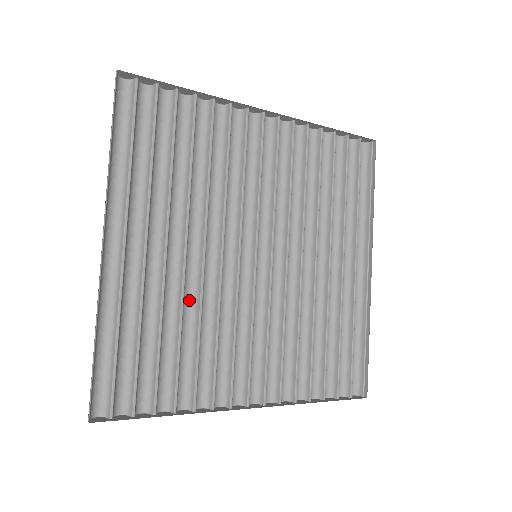
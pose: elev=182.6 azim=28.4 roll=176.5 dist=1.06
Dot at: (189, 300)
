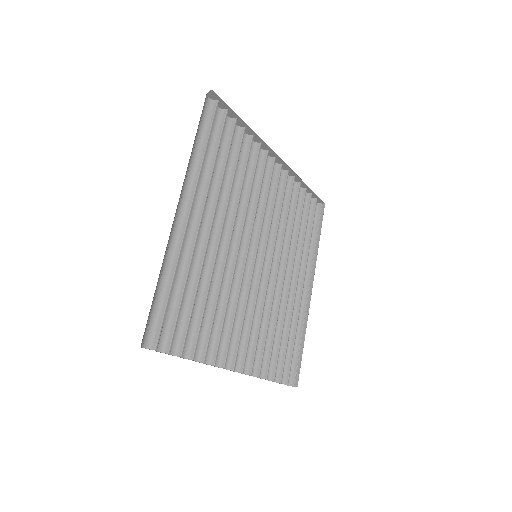
Dot at: (213, 274)
